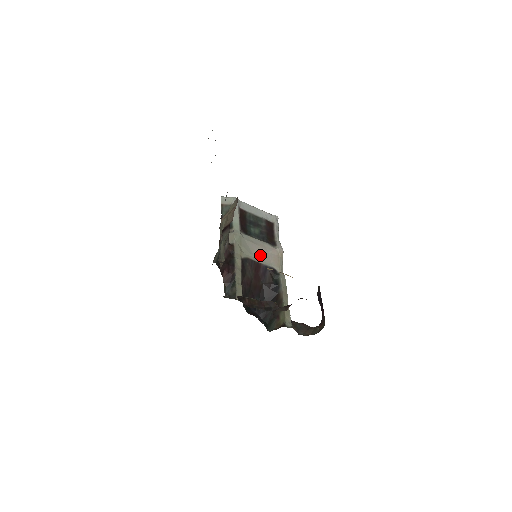
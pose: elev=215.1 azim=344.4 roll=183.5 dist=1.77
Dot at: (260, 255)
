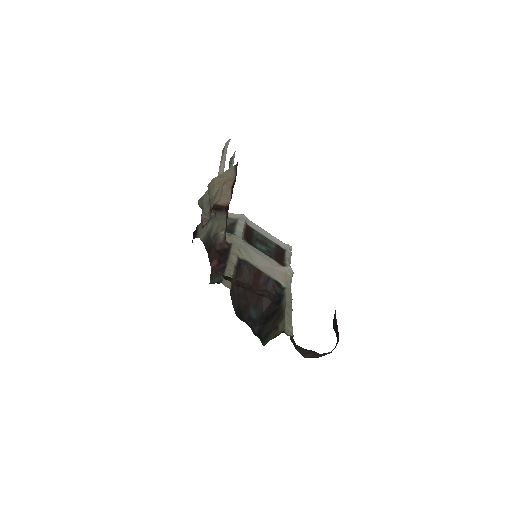
Dot at: (263, 266)
